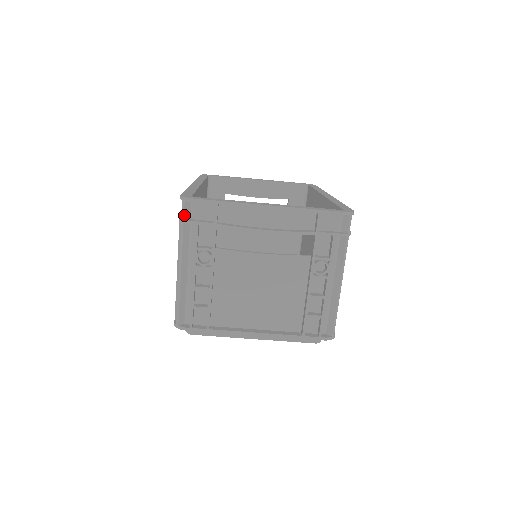
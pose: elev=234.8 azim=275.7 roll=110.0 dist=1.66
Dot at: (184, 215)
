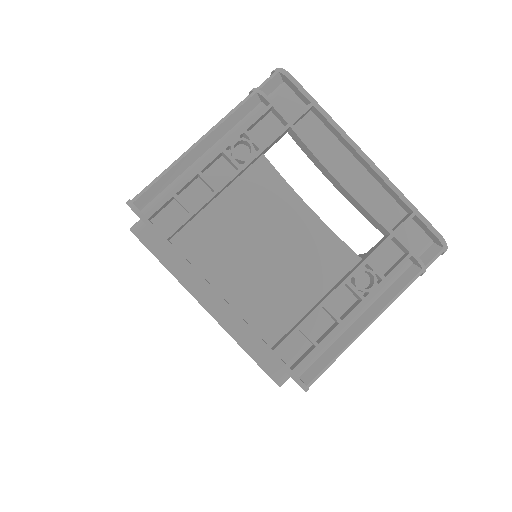
Dot at: (264, 86)
